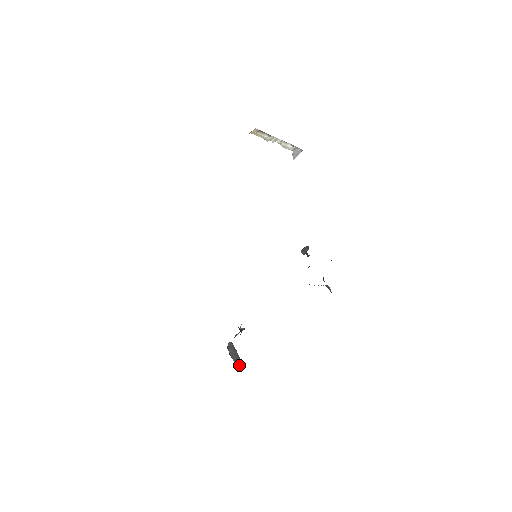
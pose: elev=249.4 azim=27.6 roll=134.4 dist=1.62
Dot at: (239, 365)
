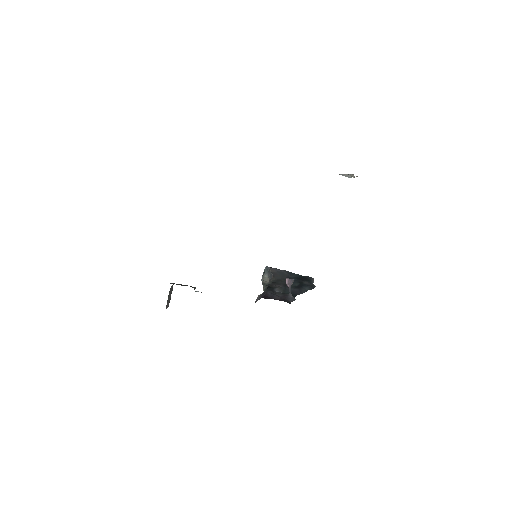
Dot at: (168, 305)
